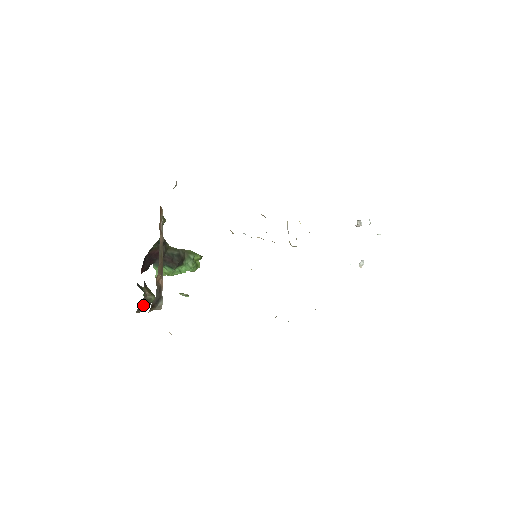
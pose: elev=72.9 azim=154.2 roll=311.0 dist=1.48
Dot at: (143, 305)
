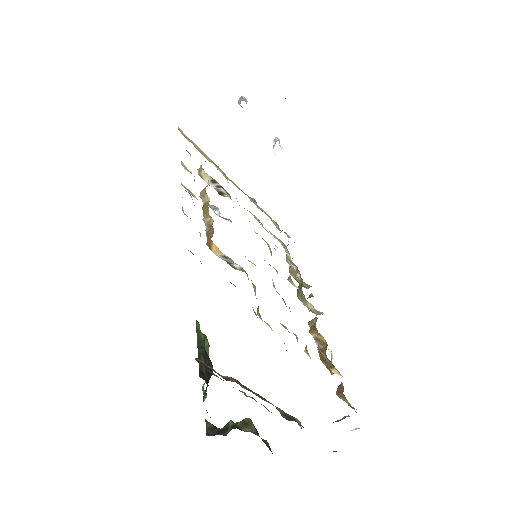
Dot at: (266, 443)
